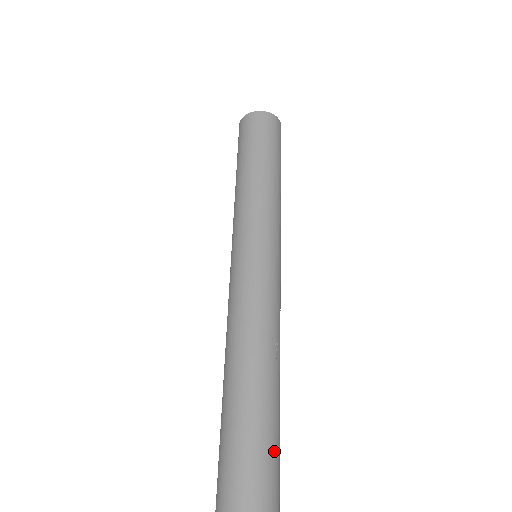
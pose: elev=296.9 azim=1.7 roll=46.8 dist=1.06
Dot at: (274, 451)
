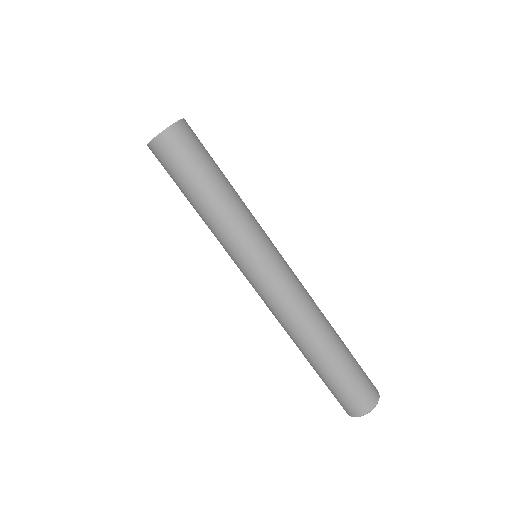
Dot at: occluded
